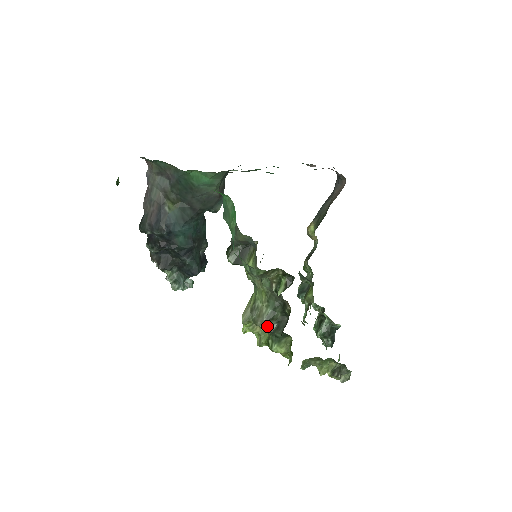
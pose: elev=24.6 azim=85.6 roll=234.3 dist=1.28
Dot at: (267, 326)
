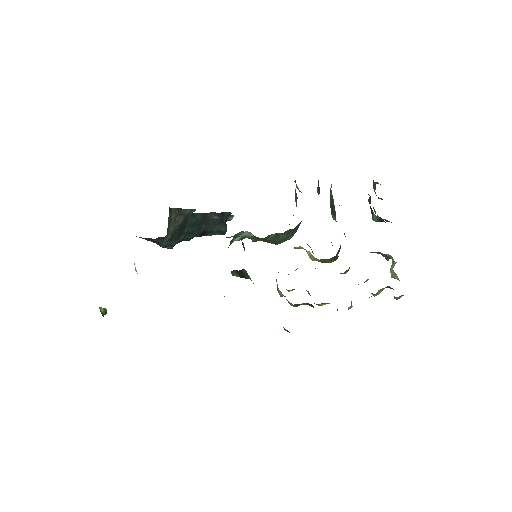
Dot at: occluded
